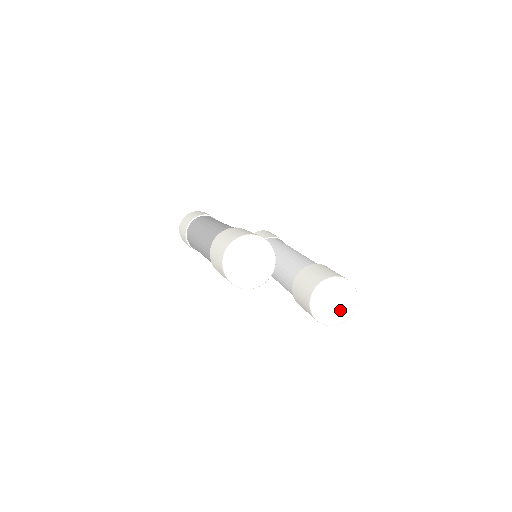
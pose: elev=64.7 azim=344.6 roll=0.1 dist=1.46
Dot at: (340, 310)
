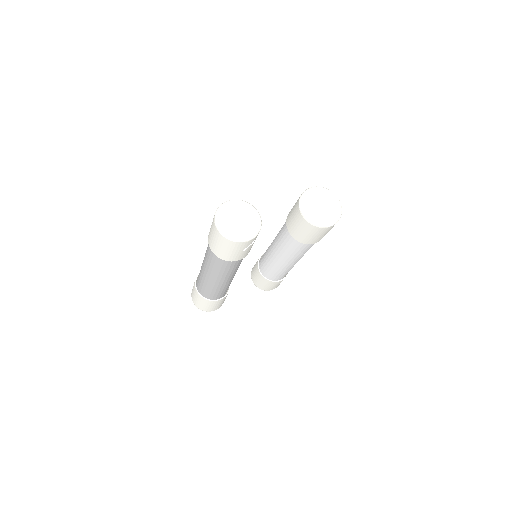
Dot at: (330, 208)
